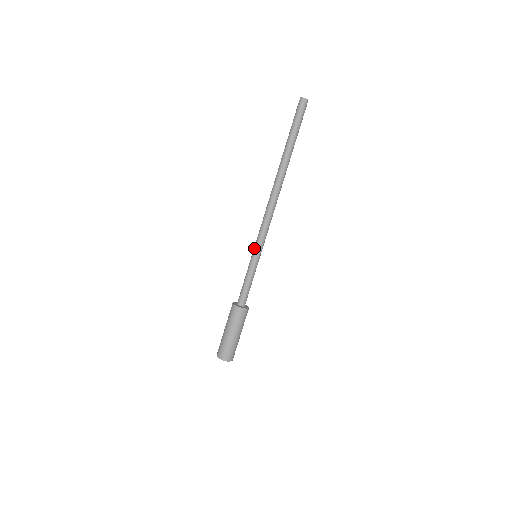
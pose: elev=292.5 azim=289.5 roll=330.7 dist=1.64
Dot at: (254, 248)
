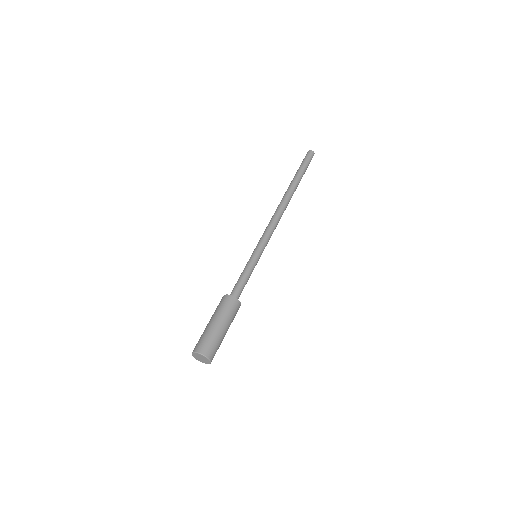
Dot at: (255, 248)
